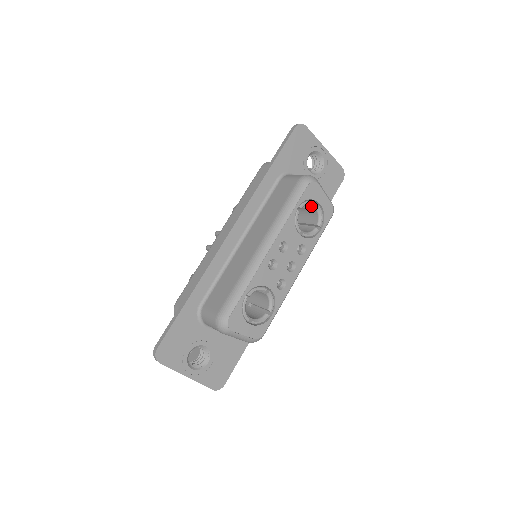
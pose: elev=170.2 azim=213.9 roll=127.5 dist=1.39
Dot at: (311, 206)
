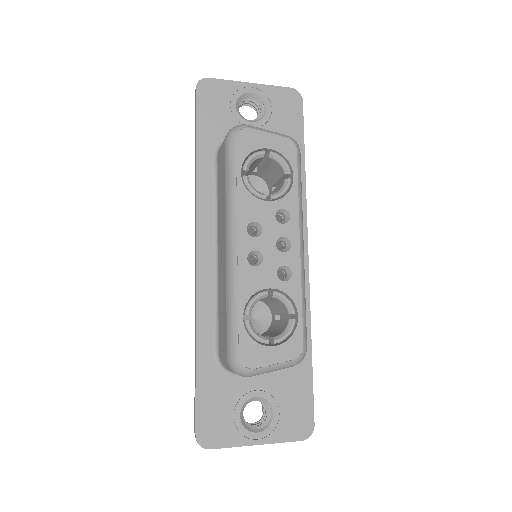
Dot at: (261, 159)
